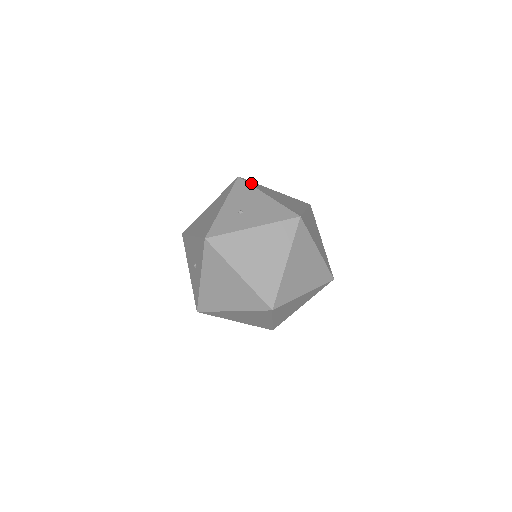
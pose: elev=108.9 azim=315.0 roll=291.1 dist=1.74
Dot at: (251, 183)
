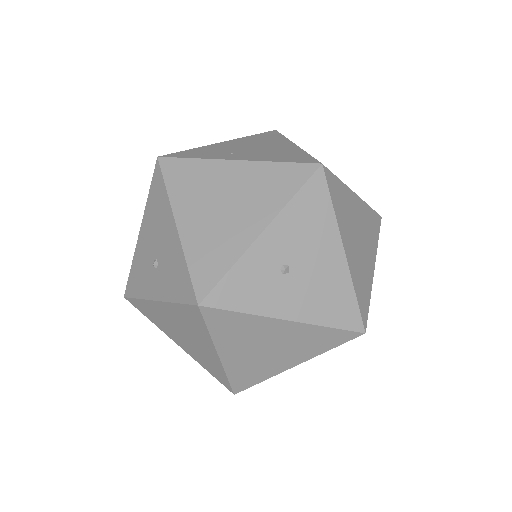
Dot at: (334, 191)
